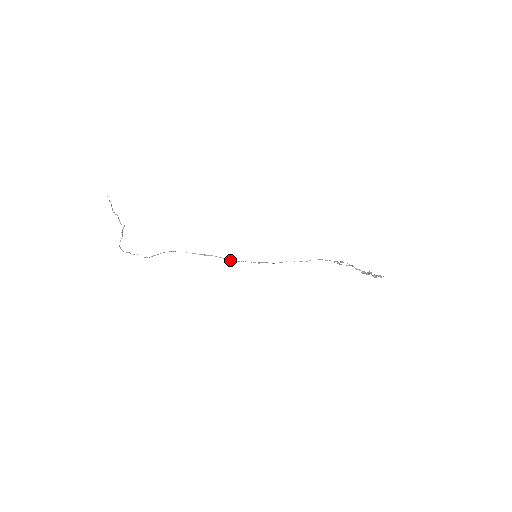
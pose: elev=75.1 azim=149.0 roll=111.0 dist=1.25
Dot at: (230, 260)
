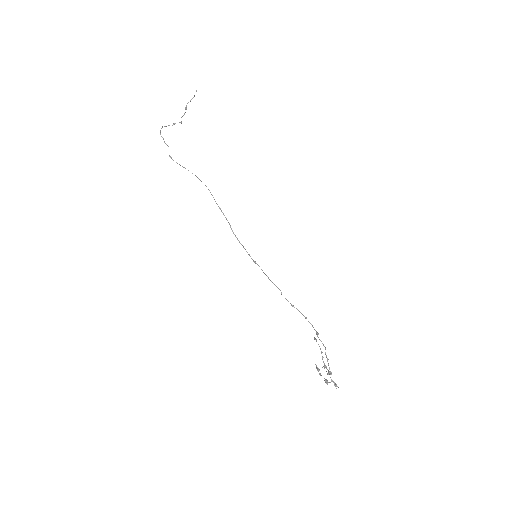
Dot at: (234, 234)
